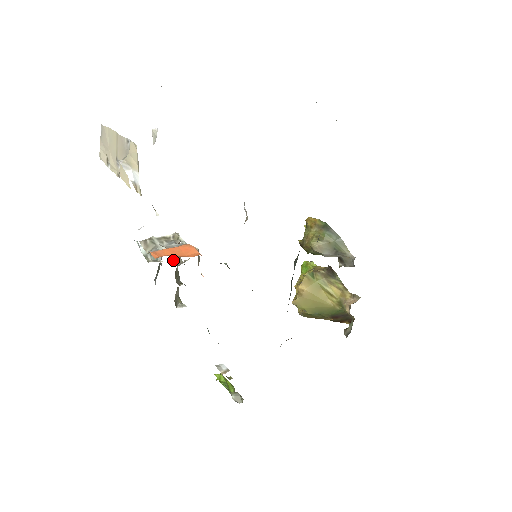
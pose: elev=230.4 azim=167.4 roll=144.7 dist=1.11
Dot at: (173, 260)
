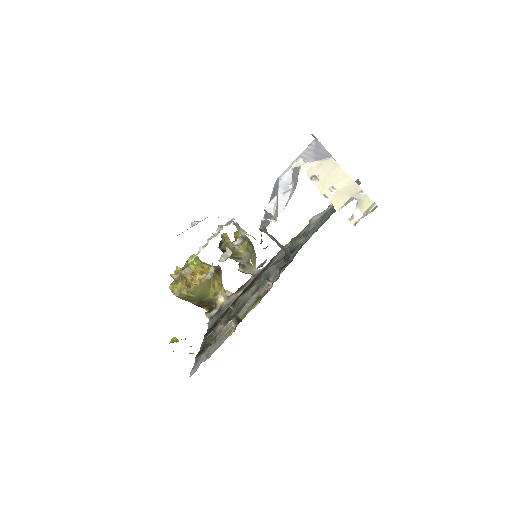
Dot at: occluded
